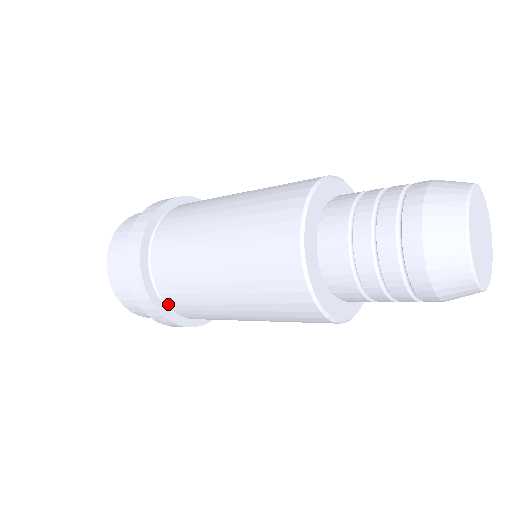
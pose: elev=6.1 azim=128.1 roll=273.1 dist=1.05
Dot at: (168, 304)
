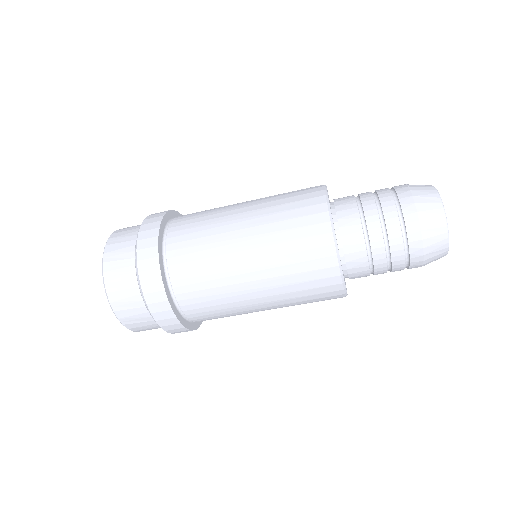
Dot at: (182, 305)
